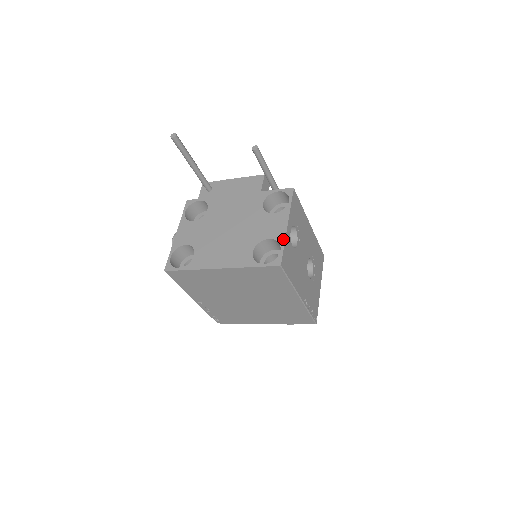
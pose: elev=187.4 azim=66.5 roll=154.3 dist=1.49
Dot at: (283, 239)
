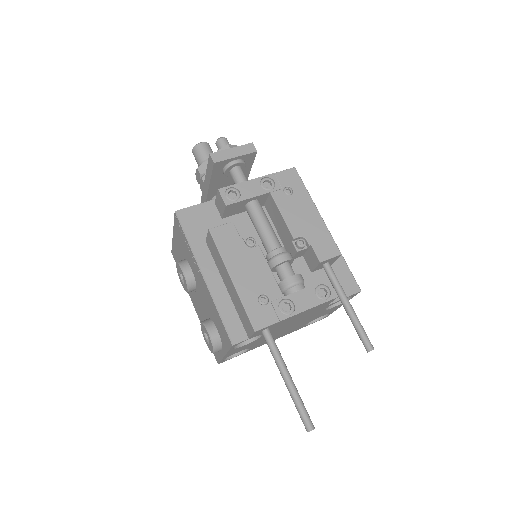
Dot at: occluded
